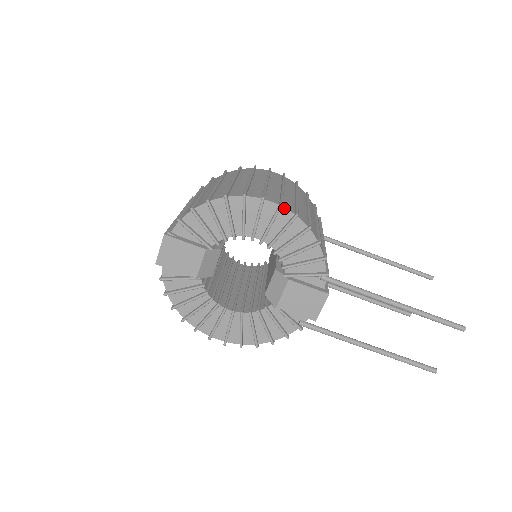
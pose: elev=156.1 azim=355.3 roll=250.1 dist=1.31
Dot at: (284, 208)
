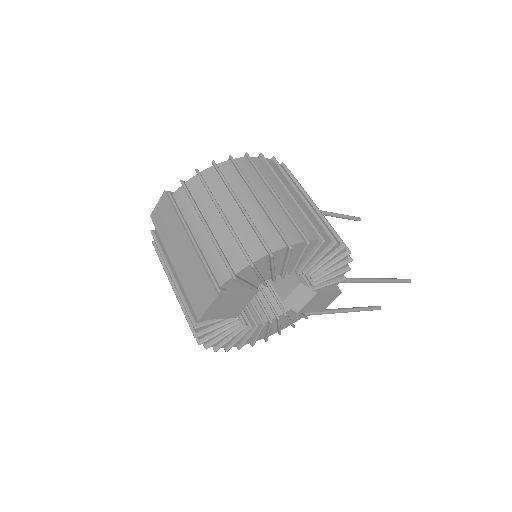
Dot at: (335, 242)
